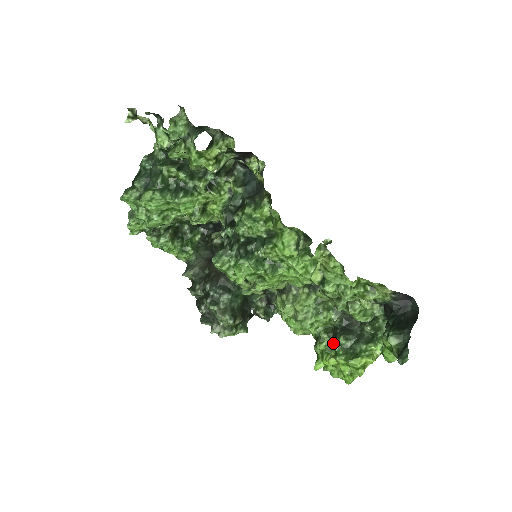
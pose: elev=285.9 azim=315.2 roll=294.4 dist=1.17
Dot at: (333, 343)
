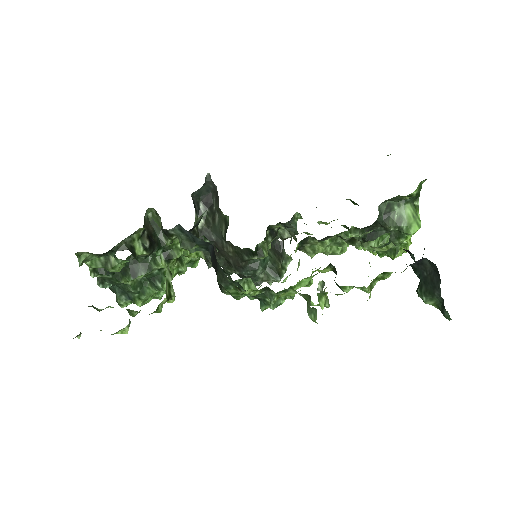
Dot at: occluded
